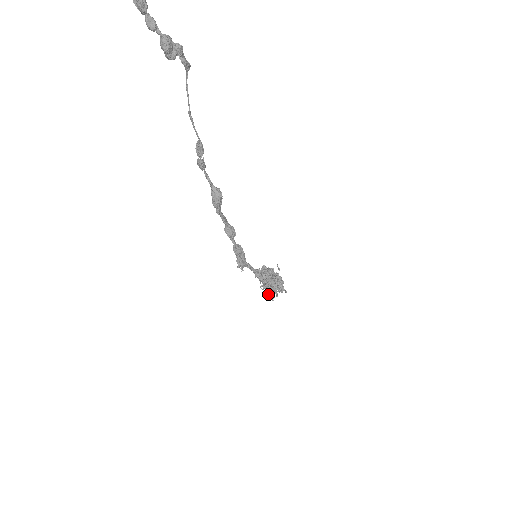
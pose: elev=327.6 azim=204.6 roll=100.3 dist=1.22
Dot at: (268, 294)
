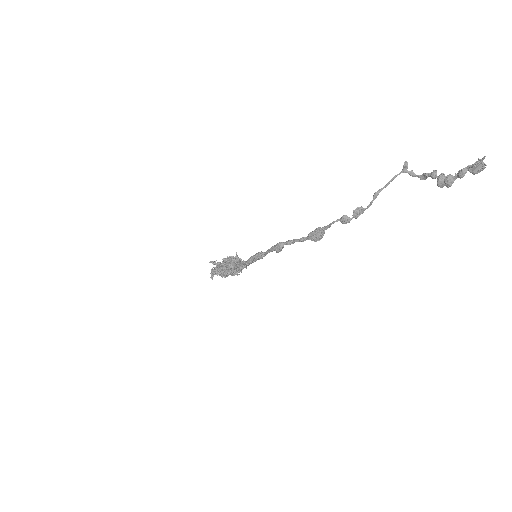
Dot at: occluded
